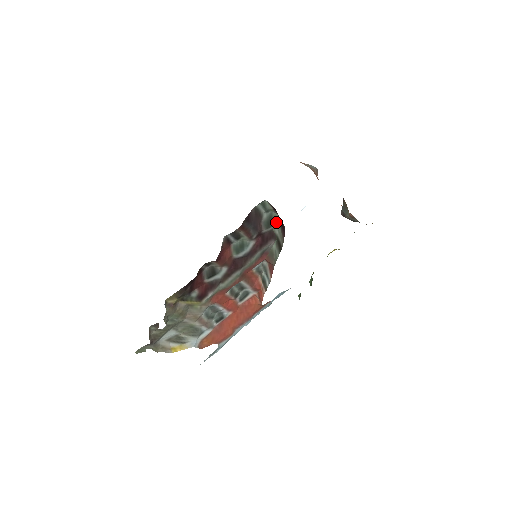
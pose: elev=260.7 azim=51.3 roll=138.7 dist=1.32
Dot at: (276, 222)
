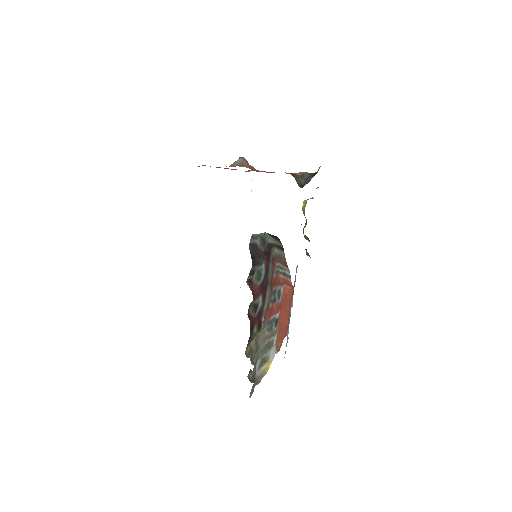
Dot at: (267, 237)
